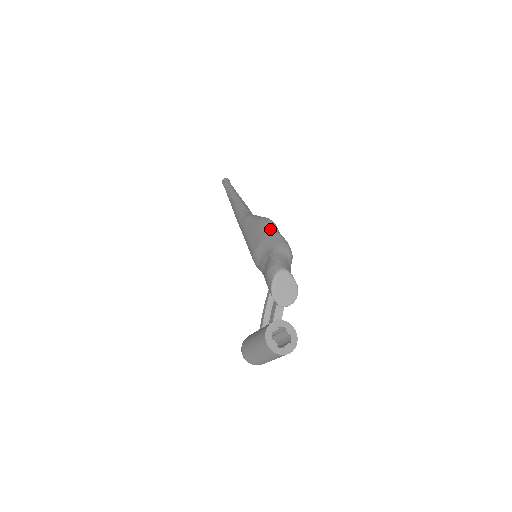
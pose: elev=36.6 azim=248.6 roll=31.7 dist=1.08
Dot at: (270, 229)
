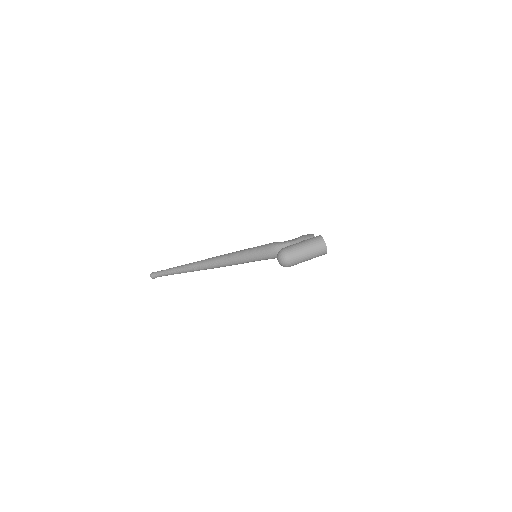
Dot at: occluded
